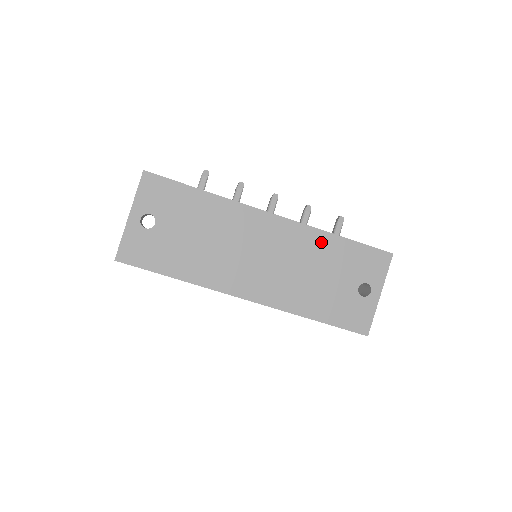
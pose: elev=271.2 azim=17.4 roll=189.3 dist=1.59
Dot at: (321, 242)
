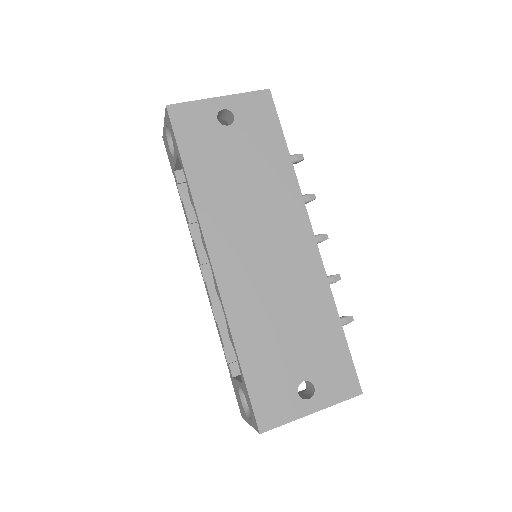
Dot at: (321, 305)
